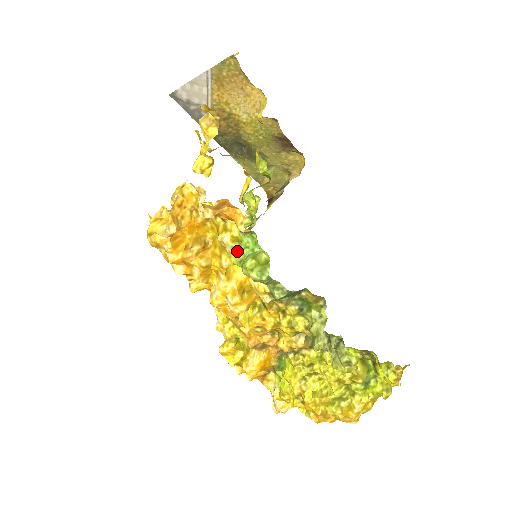
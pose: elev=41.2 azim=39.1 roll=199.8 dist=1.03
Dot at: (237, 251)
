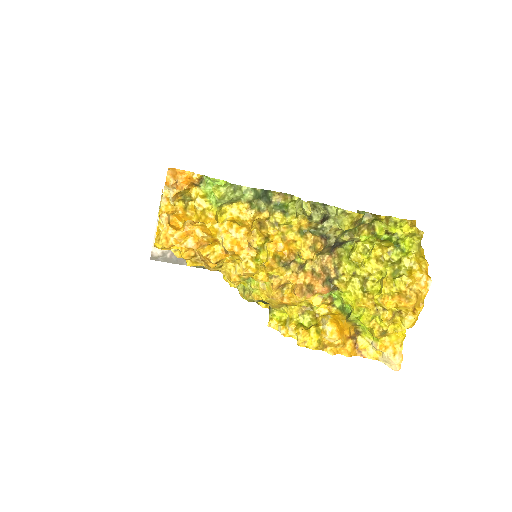
Dot at: (210, 201)
